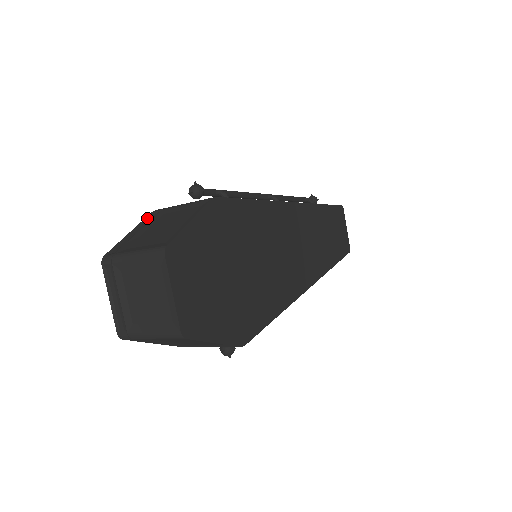
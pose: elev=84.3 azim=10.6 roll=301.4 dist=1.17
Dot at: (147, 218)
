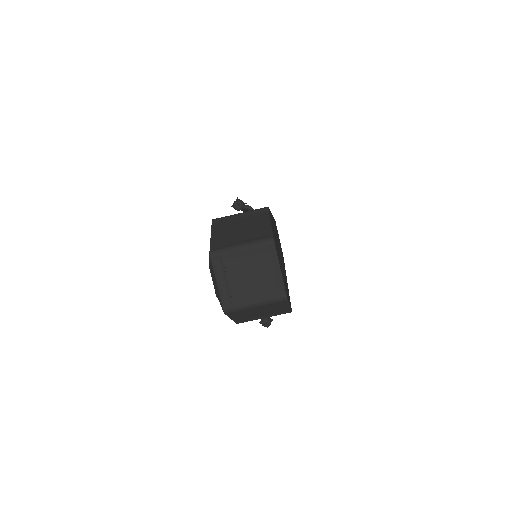
Dot at: (213, 225)
